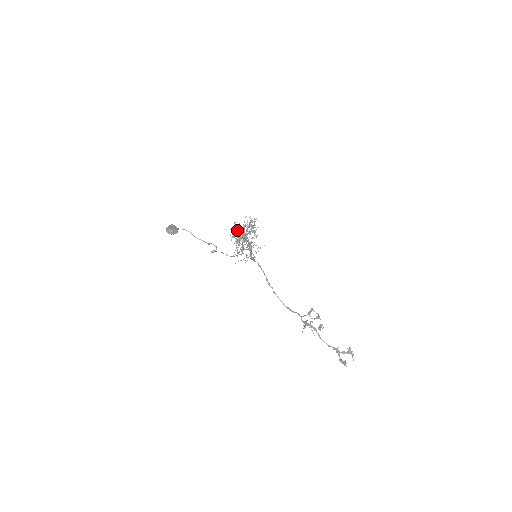
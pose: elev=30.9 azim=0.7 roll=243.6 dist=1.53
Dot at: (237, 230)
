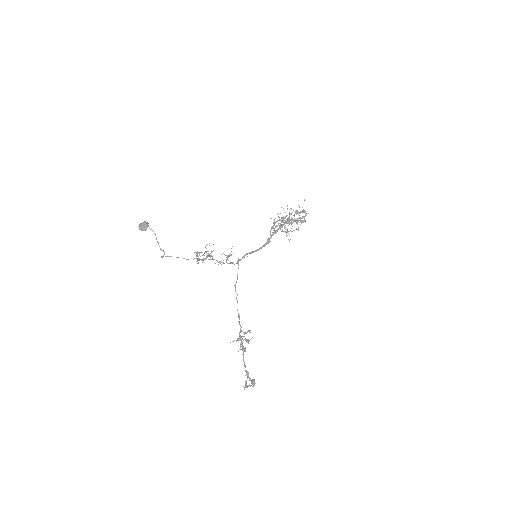
Dot at: (289, 213)
